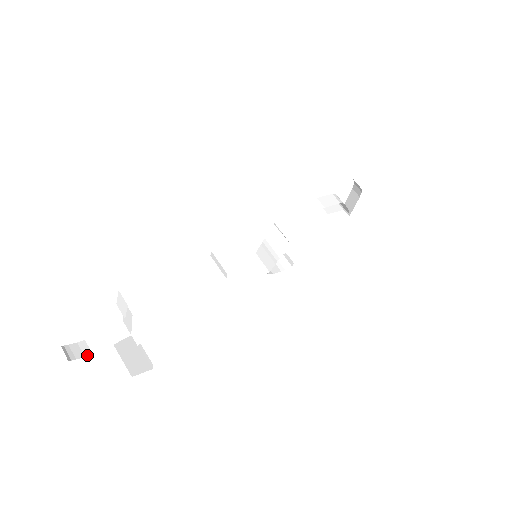
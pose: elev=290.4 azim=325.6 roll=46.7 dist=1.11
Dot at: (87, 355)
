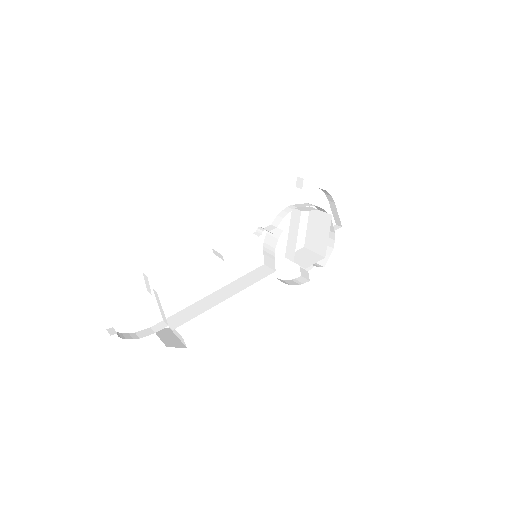
Dot at: occluded
